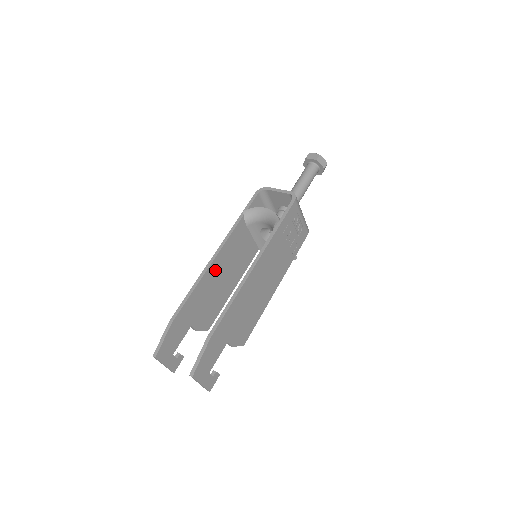
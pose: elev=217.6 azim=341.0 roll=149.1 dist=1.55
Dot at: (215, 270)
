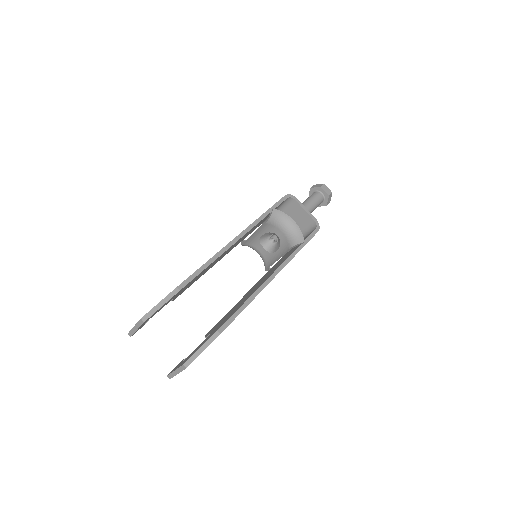
Dot at: (225, 252)
